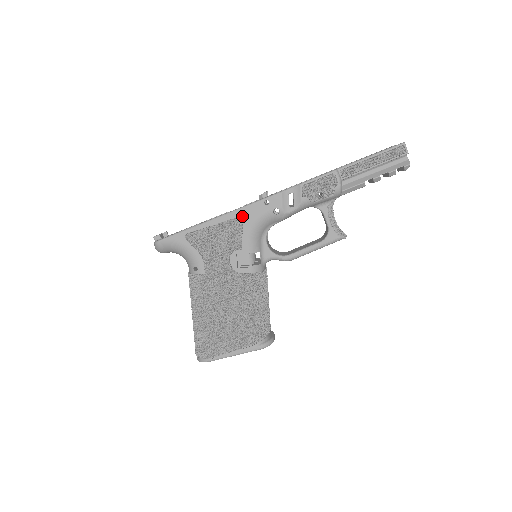
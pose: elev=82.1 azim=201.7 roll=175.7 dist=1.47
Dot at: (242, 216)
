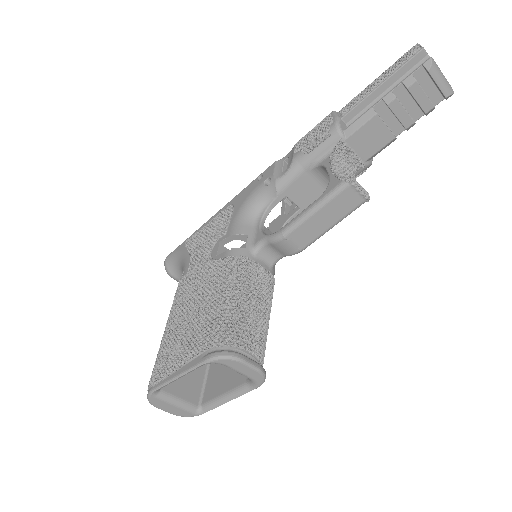
Dot at: (236, 201)
